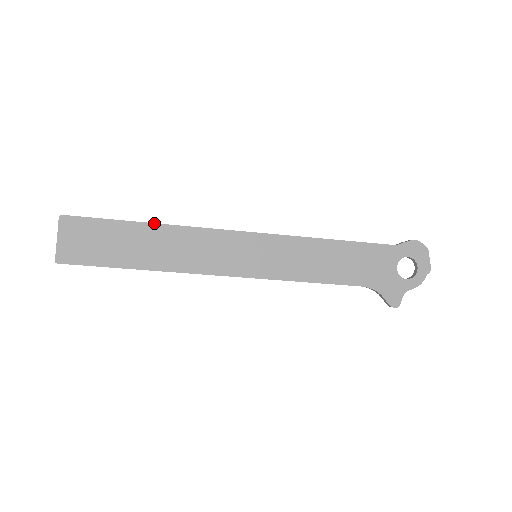
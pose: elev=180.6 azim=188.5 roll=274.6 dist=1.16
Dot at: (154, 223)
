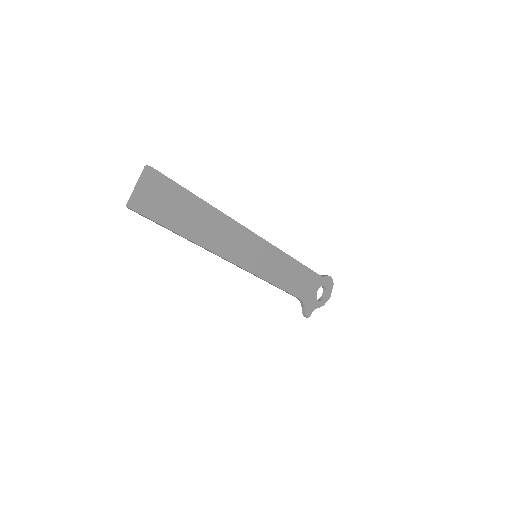
Dot at: occluded
